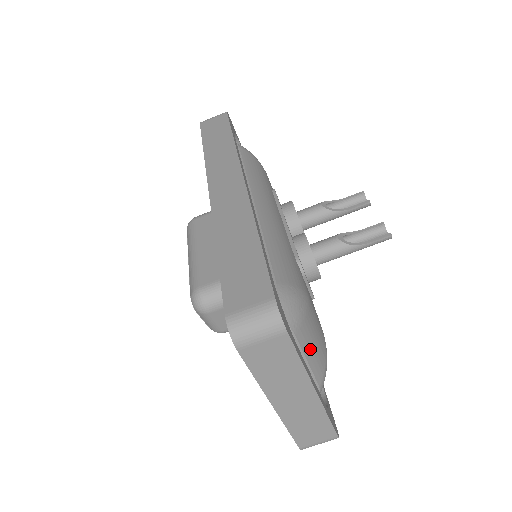
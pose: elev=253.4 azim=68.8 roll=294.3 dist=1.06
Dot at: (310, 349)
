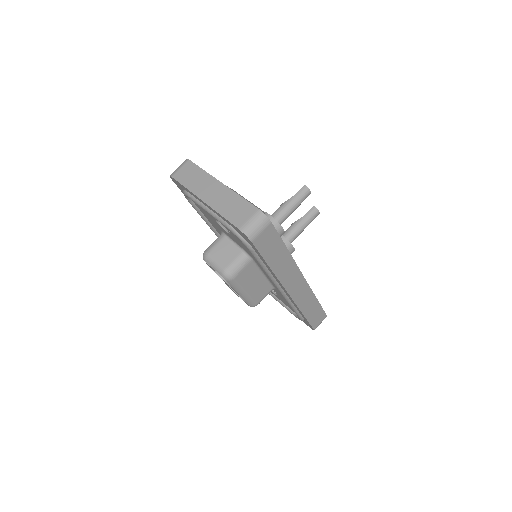
Dot at: occluded
